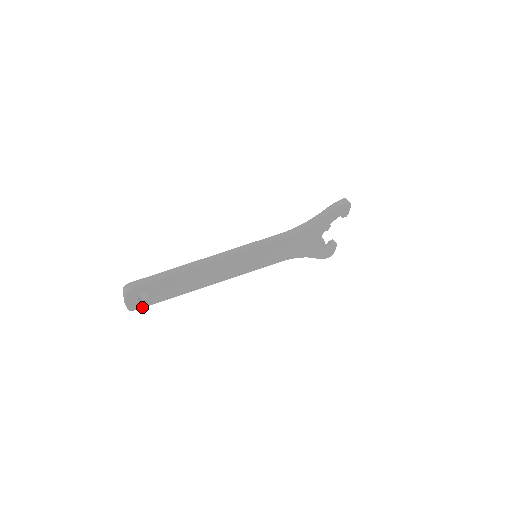
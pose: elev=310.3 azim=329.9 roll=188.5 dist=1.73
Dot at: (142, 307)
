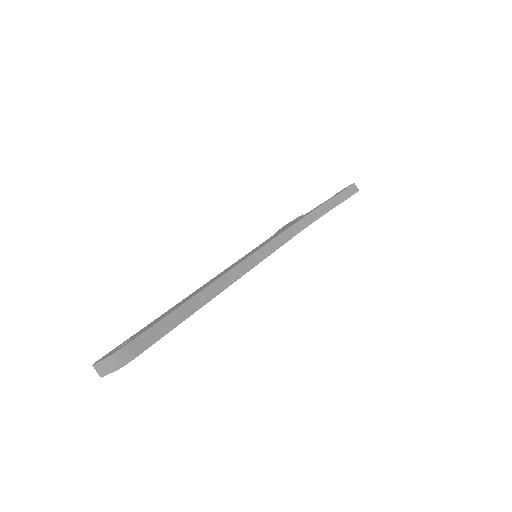
Dot at: occluded
